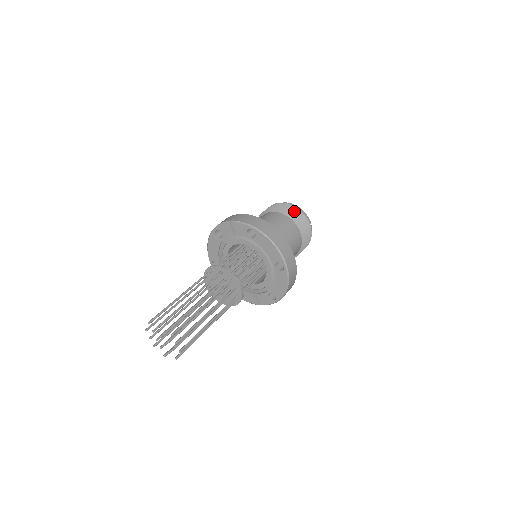
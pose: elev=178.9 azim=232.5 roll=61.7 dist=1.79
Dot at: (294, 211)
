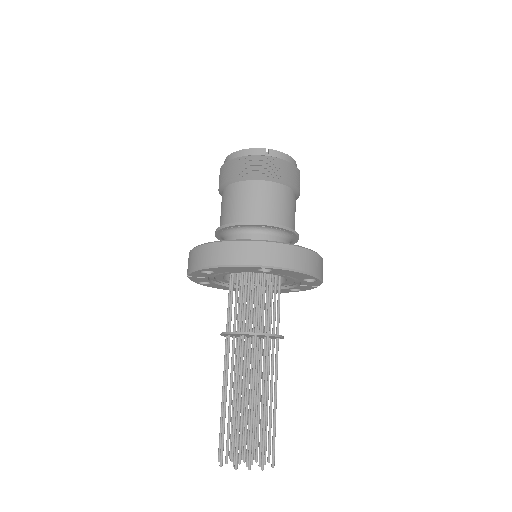
Dot at: (233, 167)
